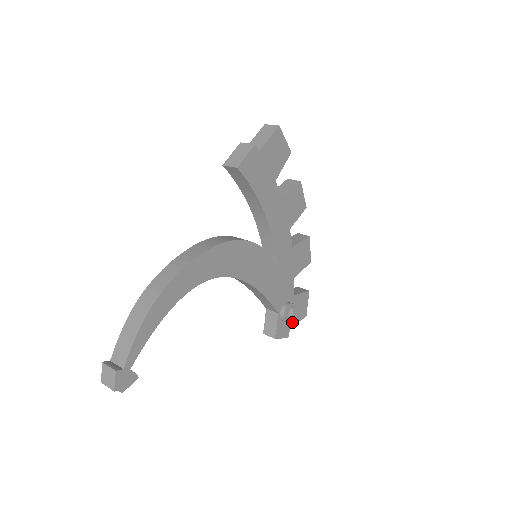
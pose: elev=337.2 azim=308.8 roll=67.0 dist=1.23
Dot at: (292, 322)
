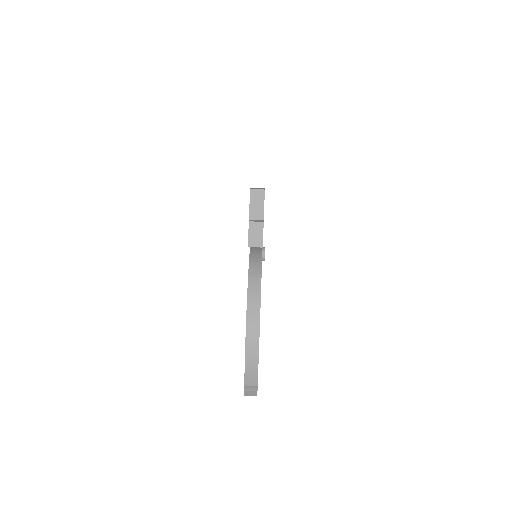
Dot at: occluded
